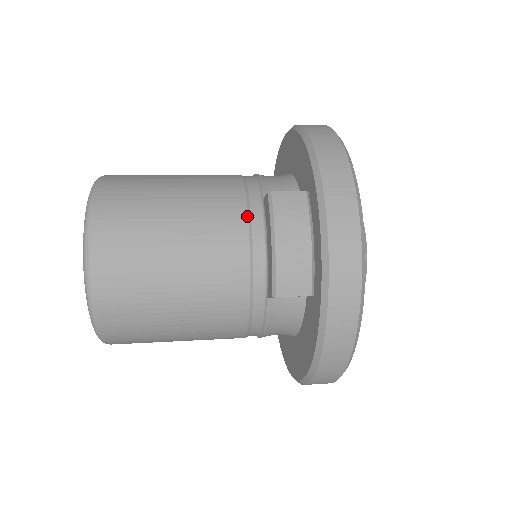
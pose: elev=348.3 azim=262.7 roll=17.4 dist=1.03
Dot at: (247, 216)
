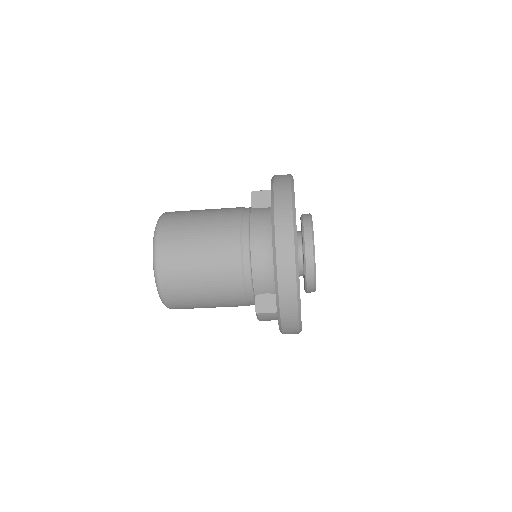
Dot at: occluded
